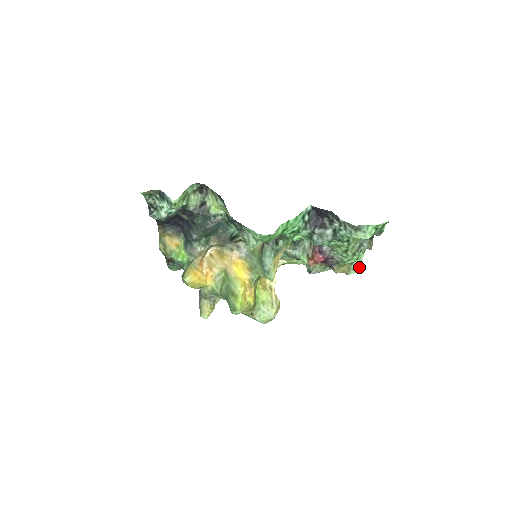
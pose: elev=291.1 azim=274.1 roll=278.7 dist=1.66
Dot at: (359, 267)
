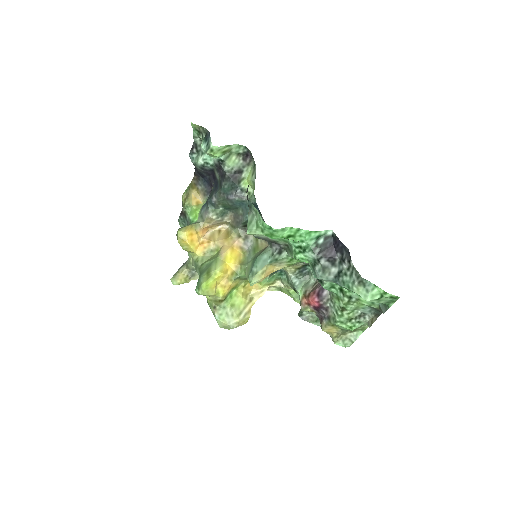
Dot at: (350, 343)
